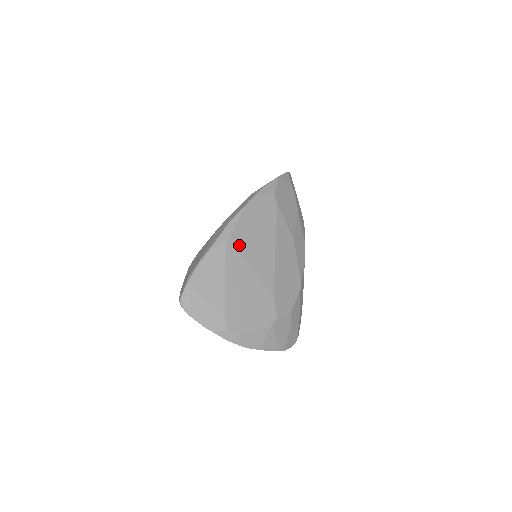
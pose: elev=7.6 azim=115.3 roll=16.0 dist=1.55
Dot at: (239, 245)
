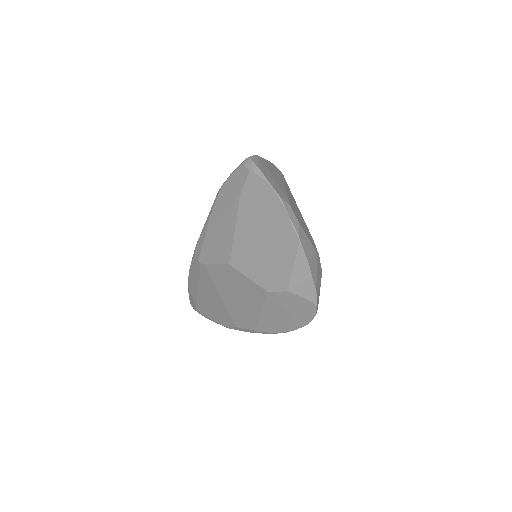
Dot at: (288, 186)
